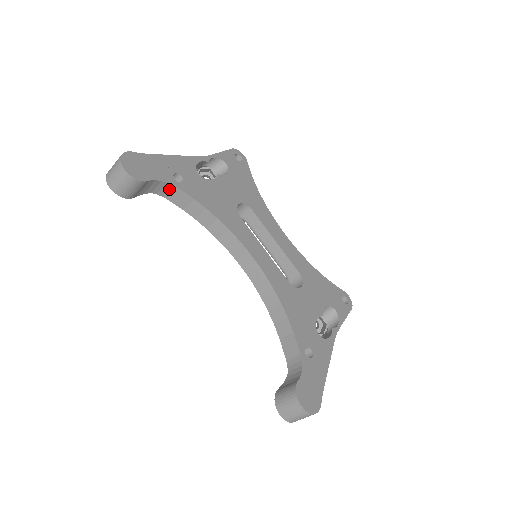
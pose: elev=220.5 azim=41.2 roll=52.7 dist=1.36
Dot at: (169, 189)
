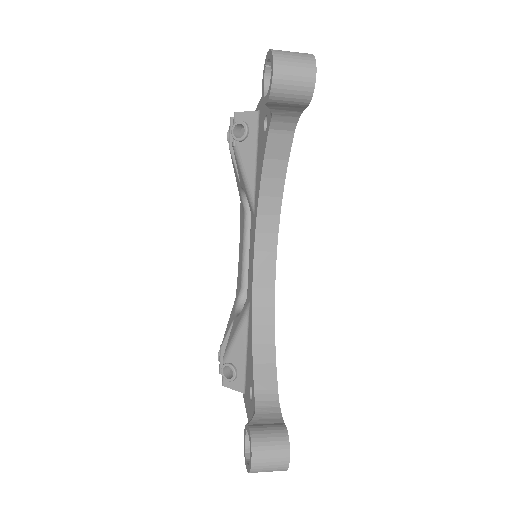
Dot at: (286, 129)
